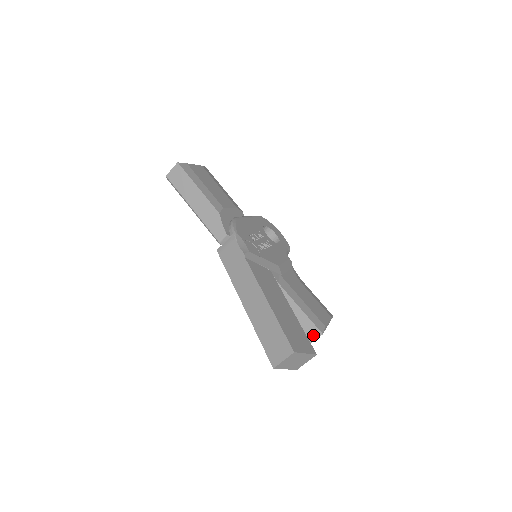
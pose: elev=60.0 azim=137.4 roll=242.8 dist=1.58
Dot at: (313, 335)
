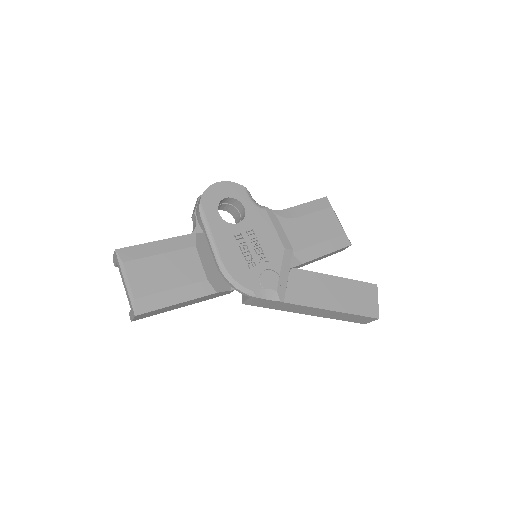
Dot at: occluded
